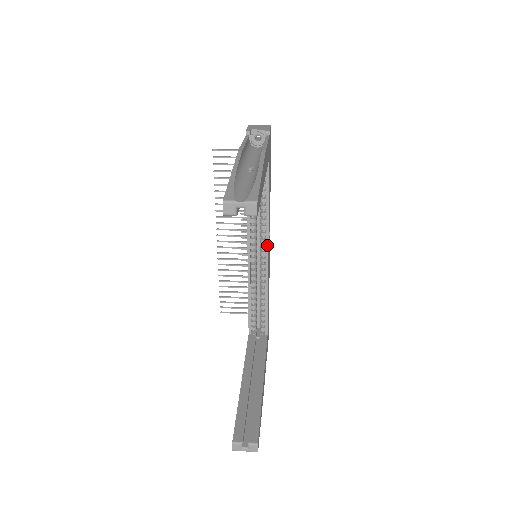
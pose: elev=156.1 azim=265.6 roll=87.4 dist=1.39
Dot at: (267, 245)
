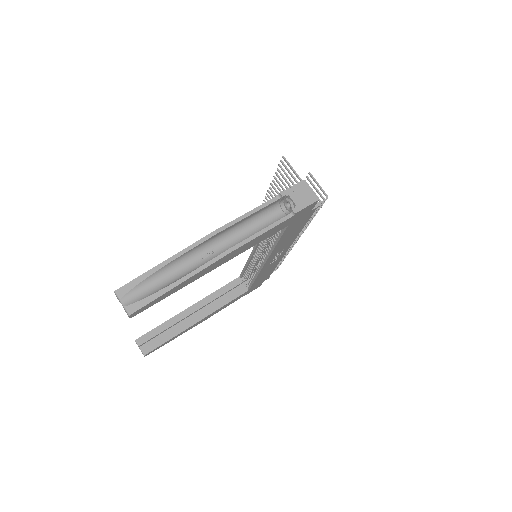
Dot at: (266, 259)
